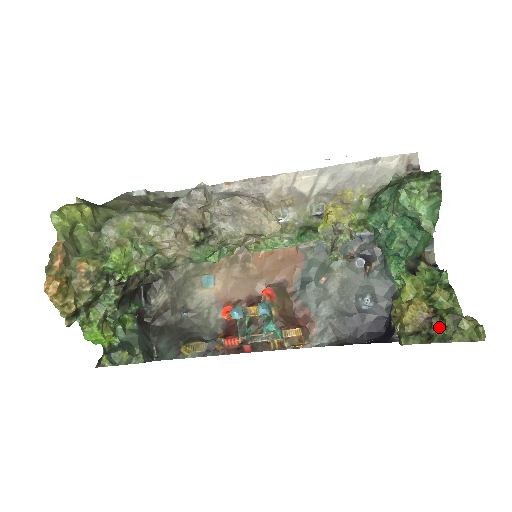
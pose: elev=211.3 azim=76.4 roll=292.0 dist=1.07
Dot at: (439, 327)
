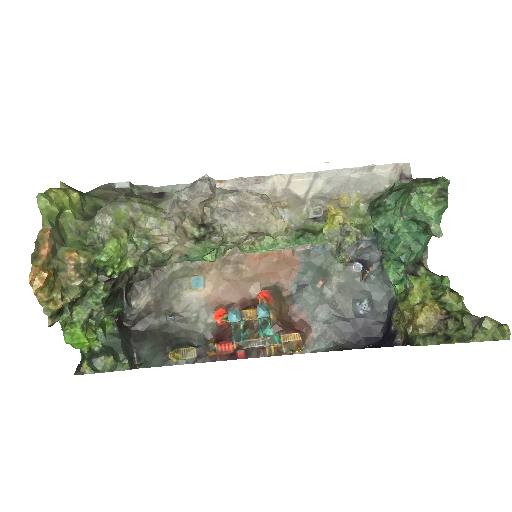
Dot at: (455, 328)
